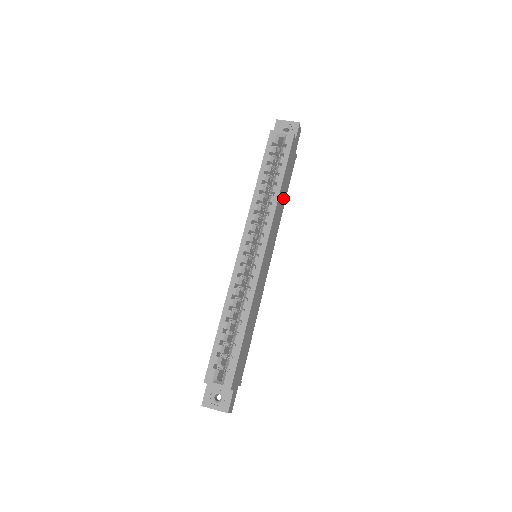
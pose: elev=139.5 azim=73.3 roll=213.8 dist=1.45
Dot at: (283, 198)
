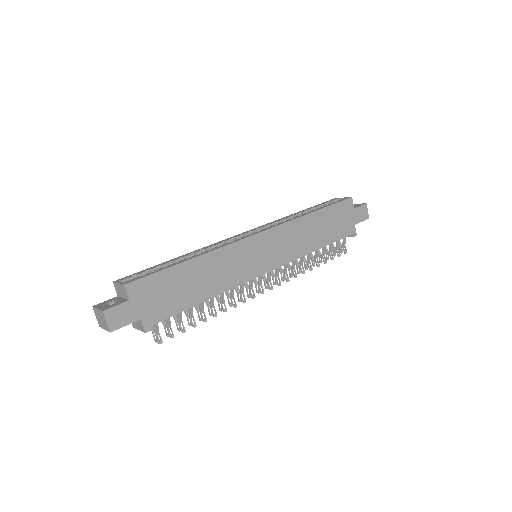
Dot at: (316, 237)
